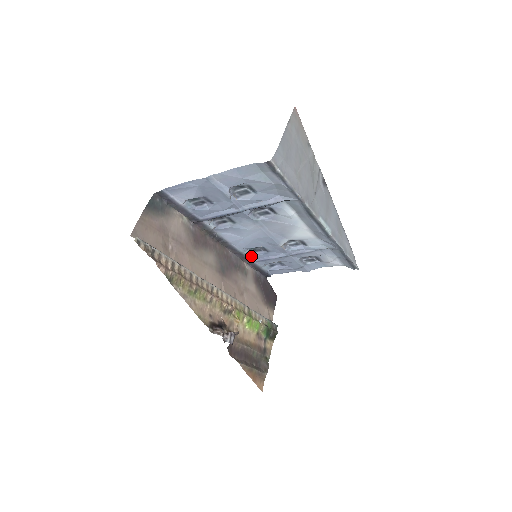
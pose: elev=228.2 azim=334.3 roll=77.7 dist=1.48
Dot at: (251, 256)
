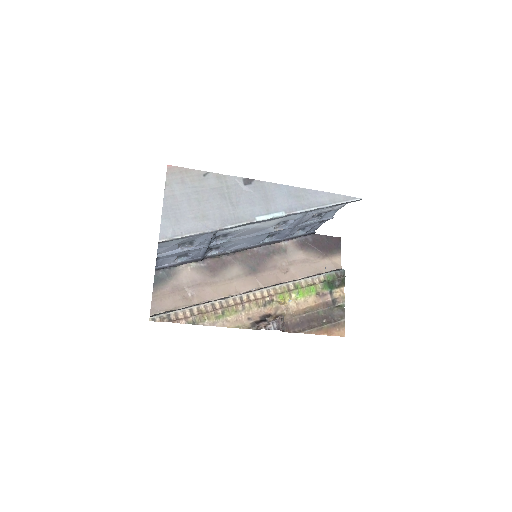
Dot at: (275, 239)
